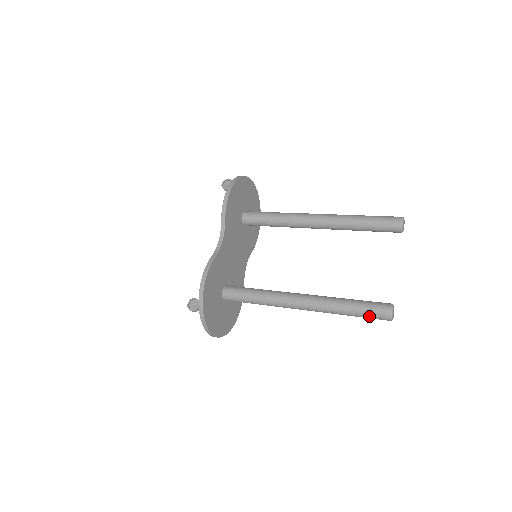
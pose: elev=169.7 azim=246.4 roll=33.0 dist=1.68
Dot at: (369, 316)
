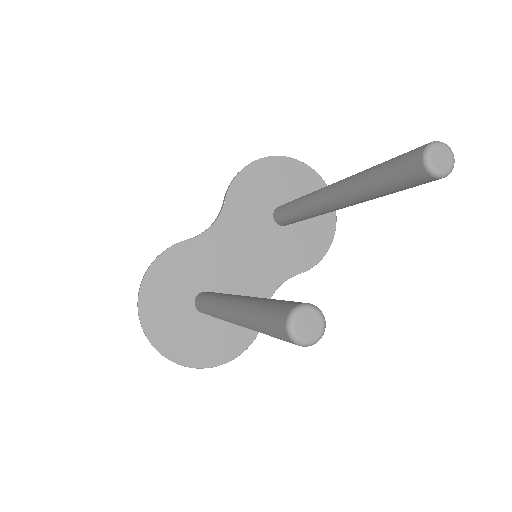
Dot at: (269, 328)
